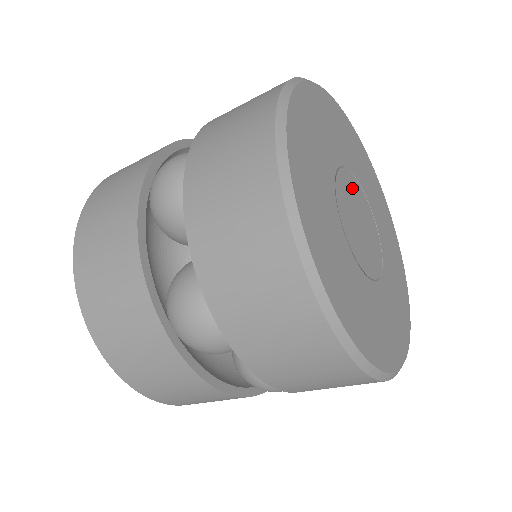
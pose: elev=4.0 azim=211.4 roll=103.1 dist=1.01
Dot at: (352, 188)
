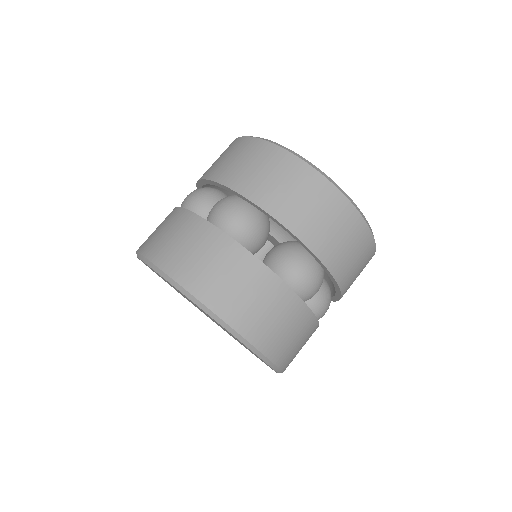
Dot at: occluded
